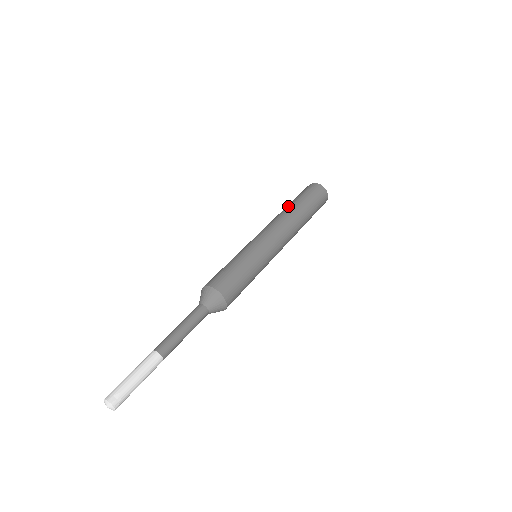
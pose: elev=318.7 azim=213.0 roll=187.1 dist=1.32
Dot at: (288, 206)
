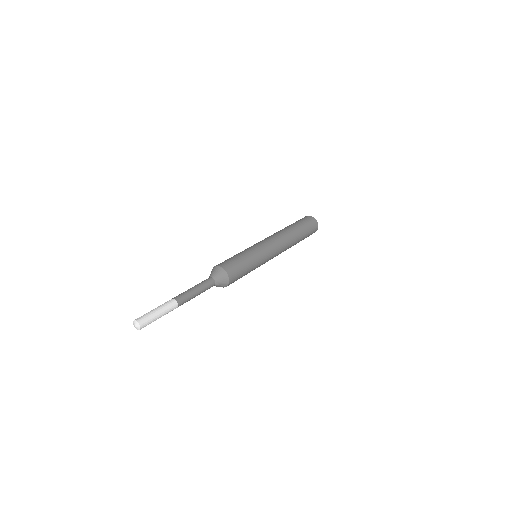
Dot at: occluded
